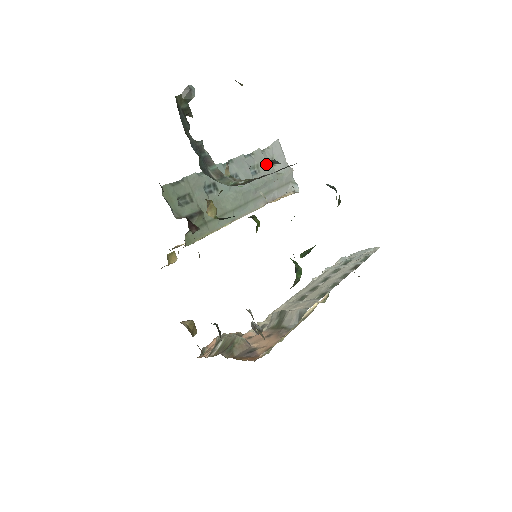
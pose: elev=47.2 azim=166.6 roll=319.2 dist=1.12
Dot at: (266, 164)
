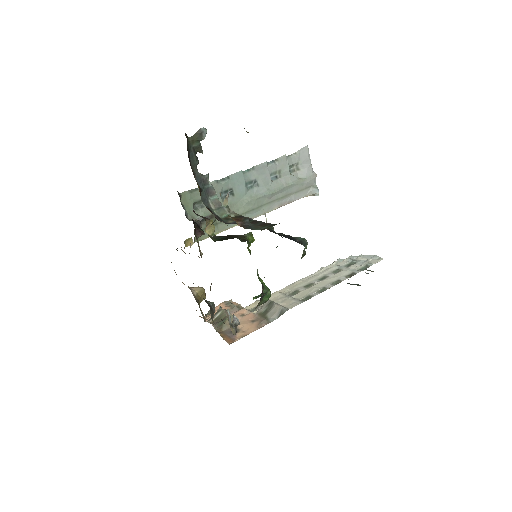
Dot at: (290, 168)
